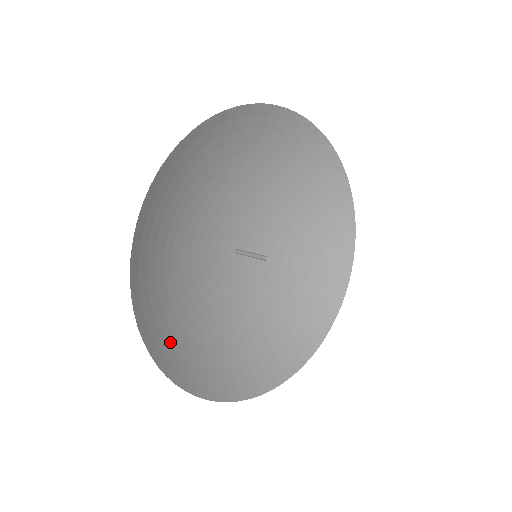
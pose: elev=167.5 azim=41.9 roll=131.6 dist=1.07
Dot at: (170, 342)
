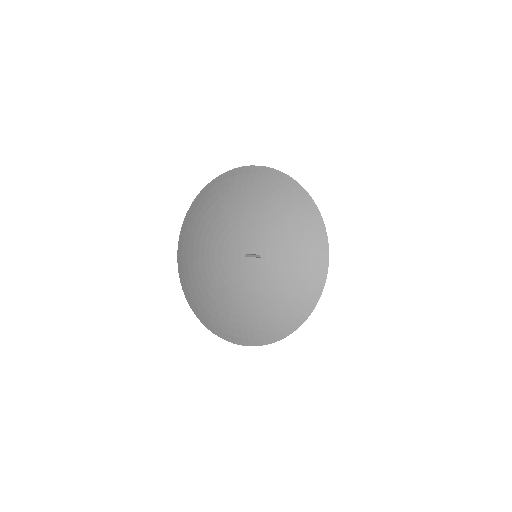
Dot at: (188, 262)
